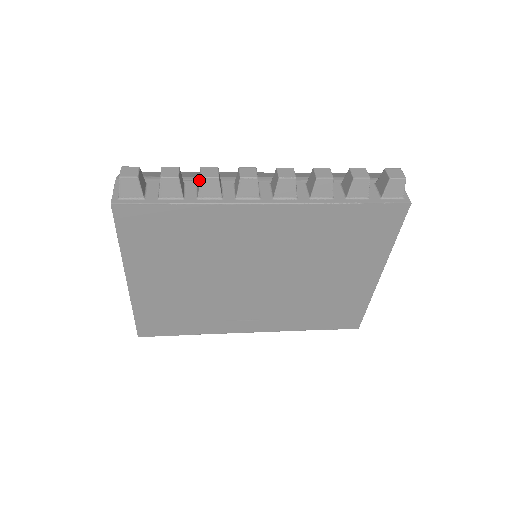
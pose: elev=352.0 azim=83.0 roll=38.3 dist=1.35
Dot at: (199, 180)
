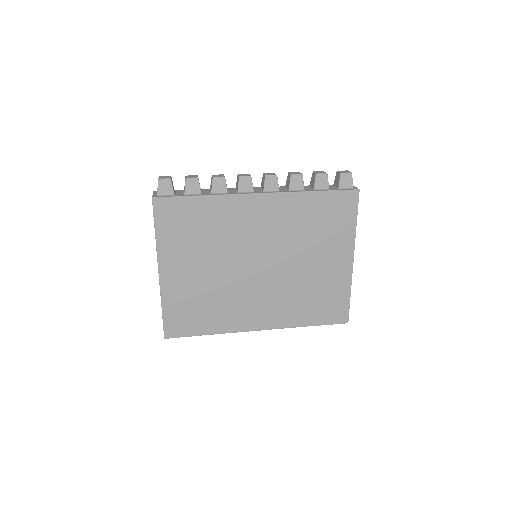
Dot at: (212, 181)
